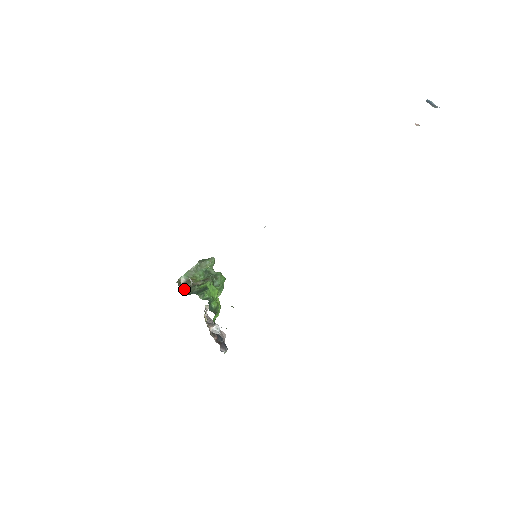
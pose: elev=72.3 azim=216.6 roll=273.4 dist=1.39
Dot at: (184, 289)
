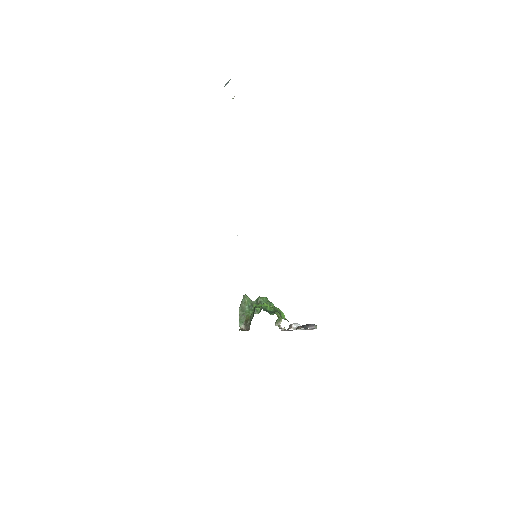
Dot at: occluded
